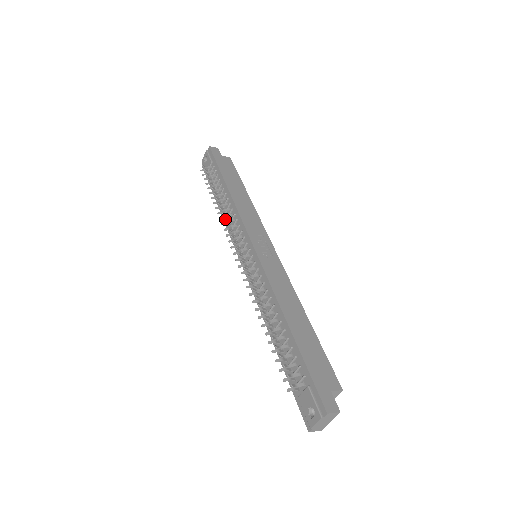
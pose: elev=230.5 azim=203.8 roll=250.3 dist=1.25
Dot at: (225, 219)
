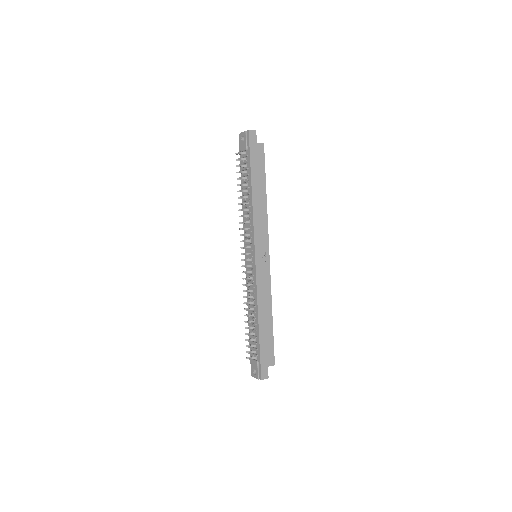
Dot at: (242, 223)
